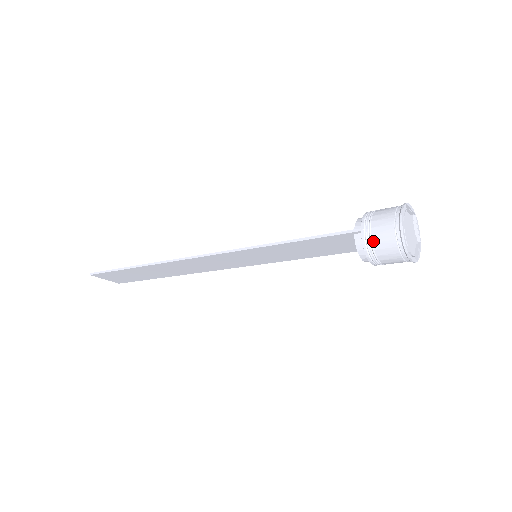
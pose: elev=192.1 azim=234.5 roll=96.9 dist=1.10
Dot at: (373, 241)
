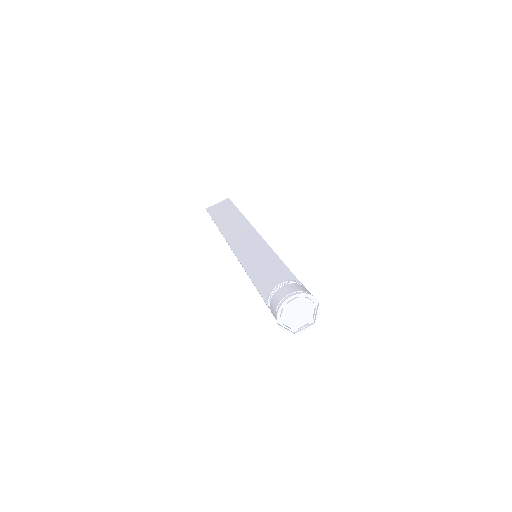
Dot at: occluded
